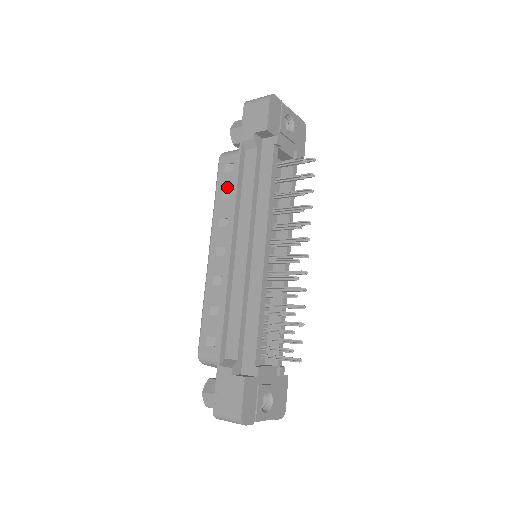
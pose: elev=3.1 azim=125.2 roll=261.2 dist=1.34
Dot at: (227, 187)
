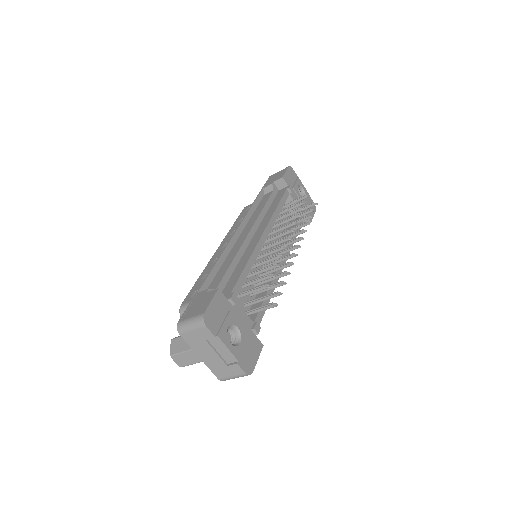
Dot at: occluded
